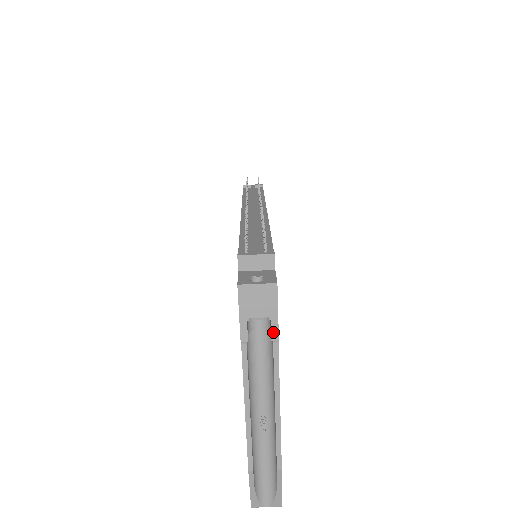
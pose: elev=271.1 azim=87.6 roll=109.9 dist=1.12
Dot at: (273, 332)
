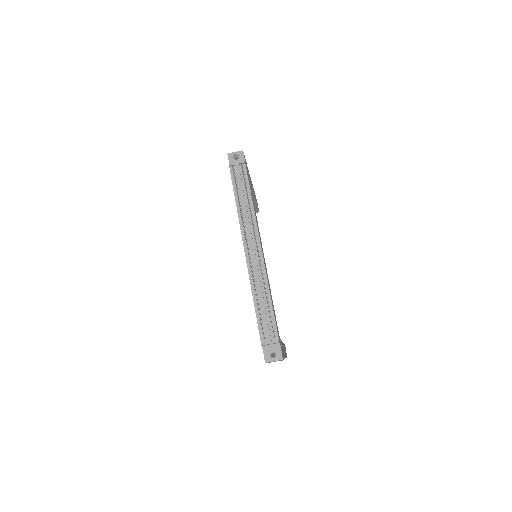
Dot at: occluded
